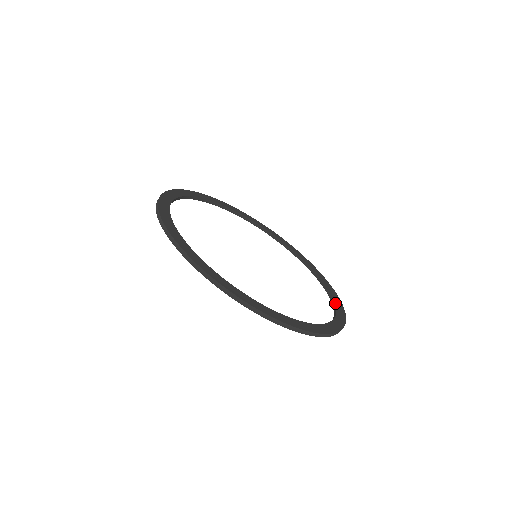
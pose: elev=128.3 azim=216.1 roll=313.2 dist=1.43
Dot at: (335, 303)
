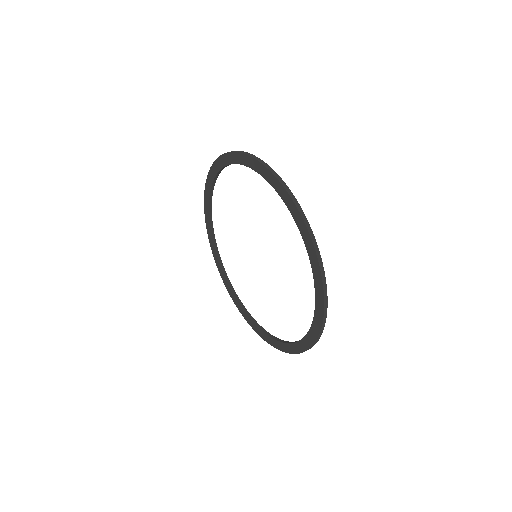
Dot at: occluded
